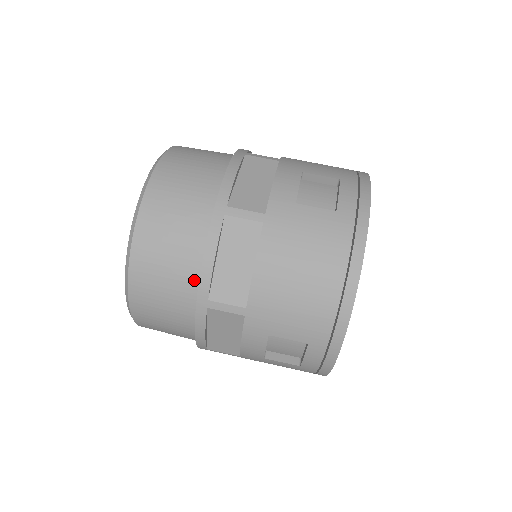
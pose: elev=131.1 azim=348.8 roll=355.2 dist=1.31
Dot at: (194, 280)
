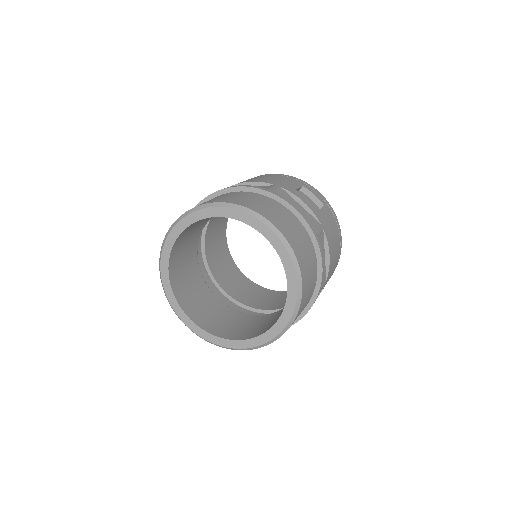
Dot at: (315, 283)
